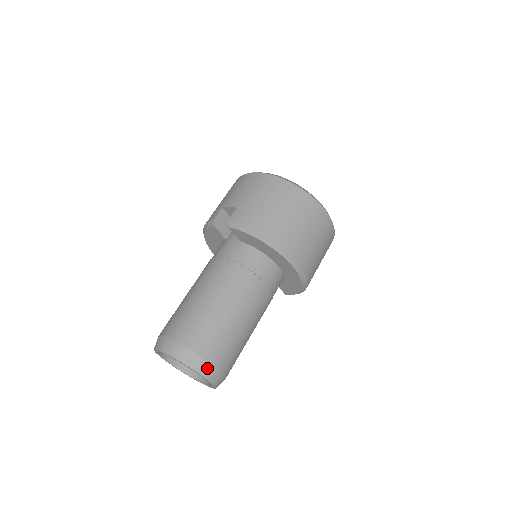
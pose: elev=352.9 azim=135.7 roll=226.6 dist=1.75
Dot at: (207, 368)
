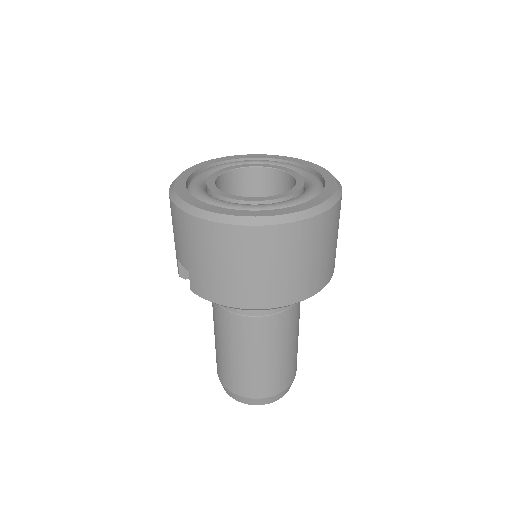
Dot at: (269, 400)
